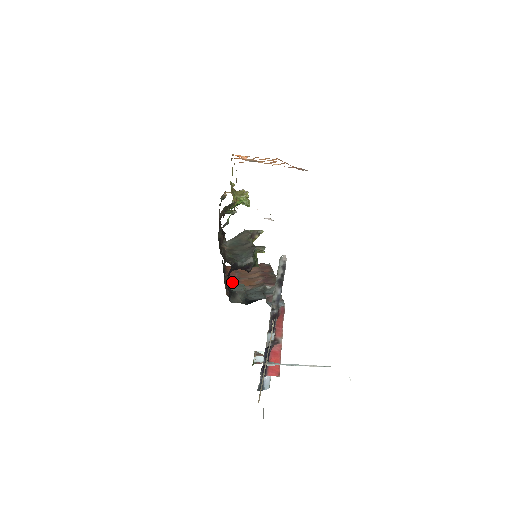
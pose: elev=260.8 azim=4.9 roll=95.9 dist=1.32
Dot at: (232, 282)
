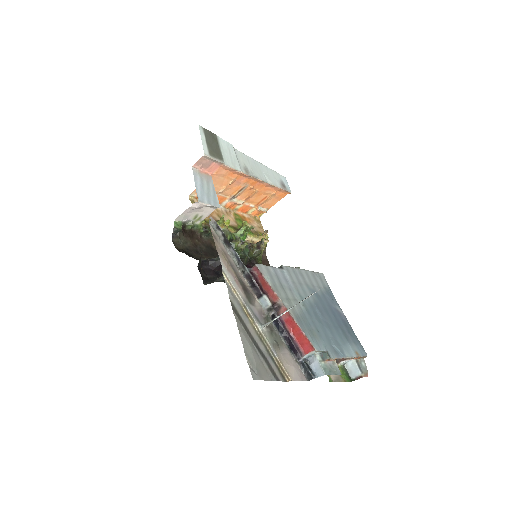
Dot at: occluded
